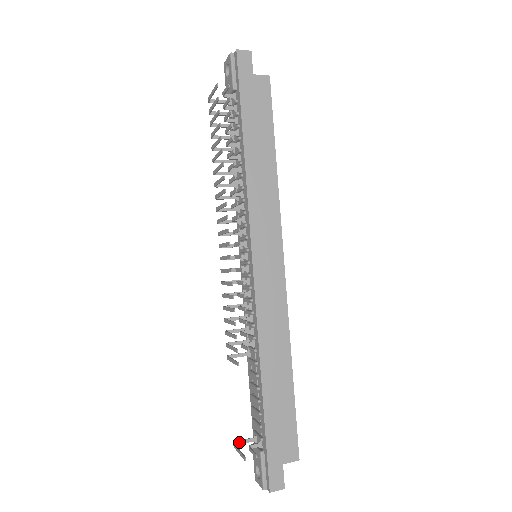
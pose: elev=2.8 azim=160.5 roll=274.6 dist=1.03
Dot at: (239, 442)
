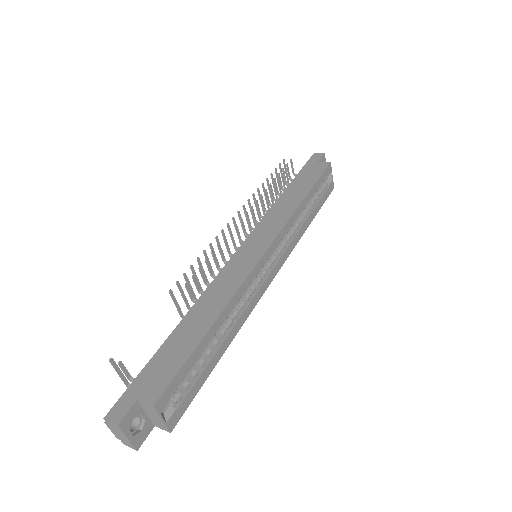
Dot at: occluded
